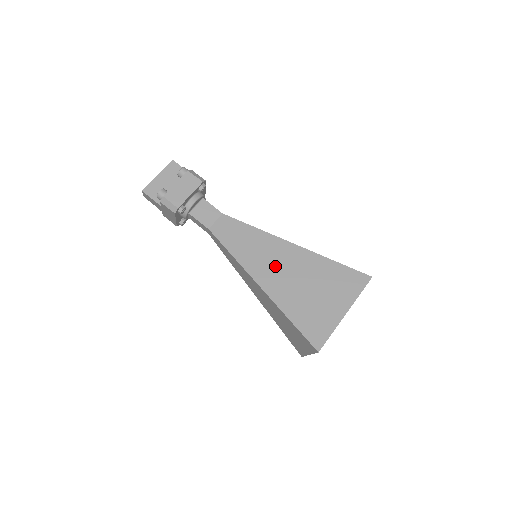
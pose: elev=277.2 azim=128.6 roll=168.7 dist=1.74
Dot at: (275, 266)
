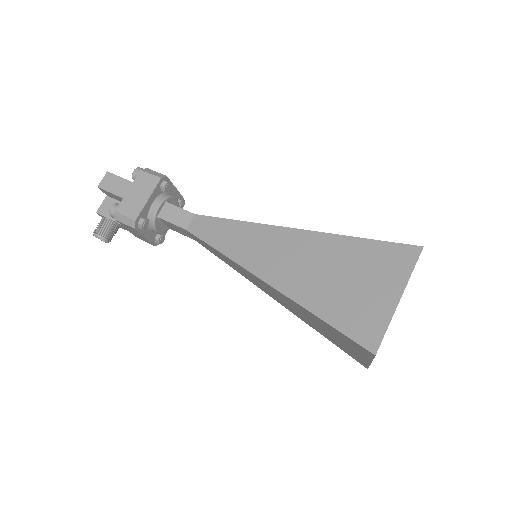
Dot at: occluded
